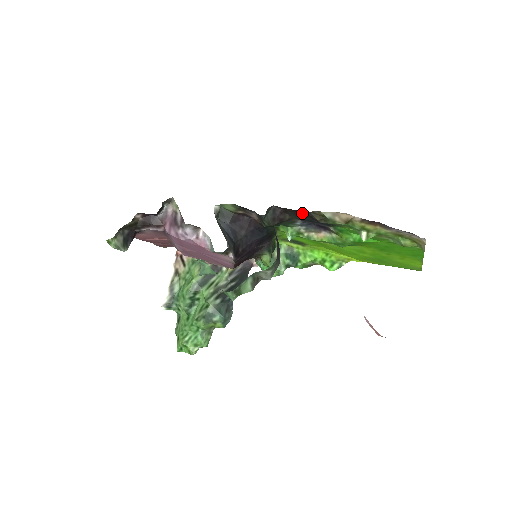
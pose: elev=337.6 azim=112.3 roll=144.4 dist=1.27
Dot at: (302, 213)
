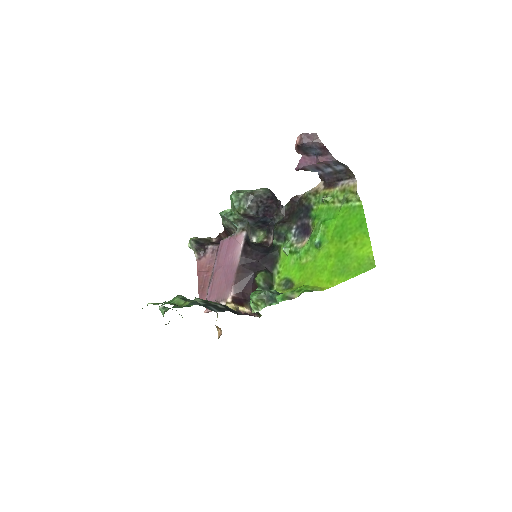
Dot at: (297, 209)
